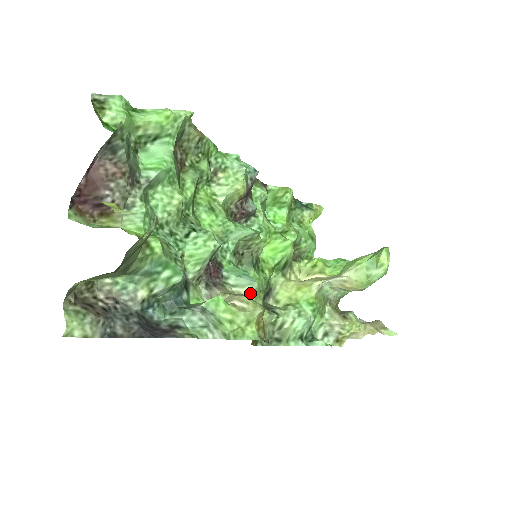
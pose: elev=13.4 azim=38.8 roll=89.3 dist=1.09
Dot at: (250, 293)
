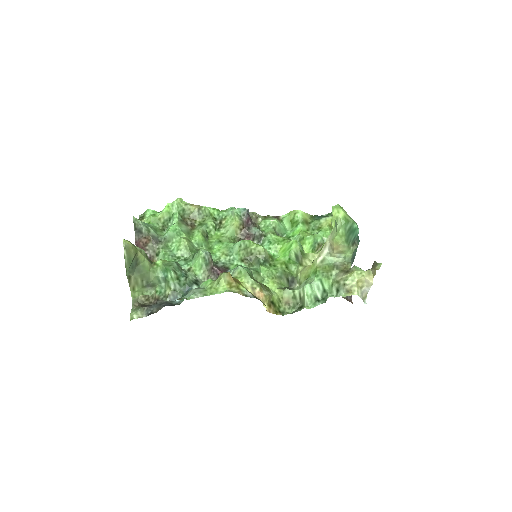
Dot at: (240, 274)
